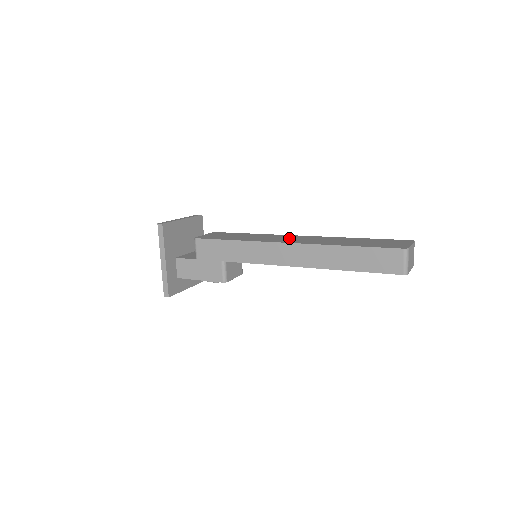
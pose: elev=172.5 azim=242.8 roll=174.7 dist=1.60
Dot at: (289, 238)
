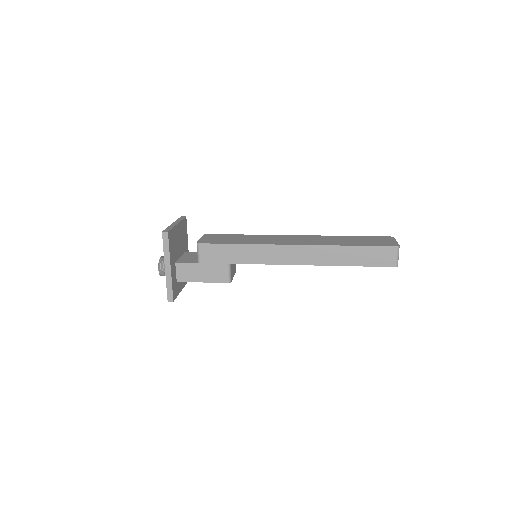
Dot at: (289, 239)
